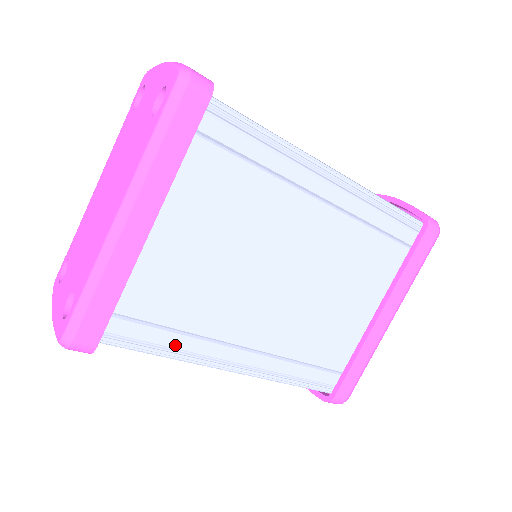
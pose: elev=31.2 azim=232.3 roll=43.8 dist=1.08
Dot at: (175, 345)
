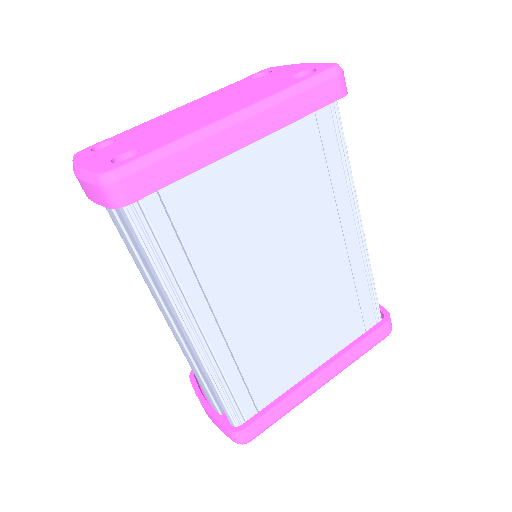
Dot at: (175, 264)
